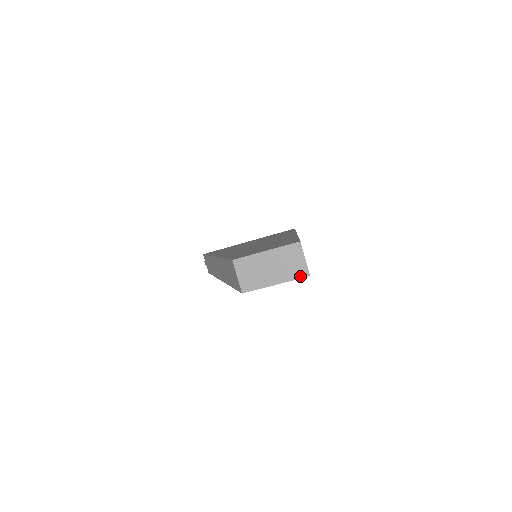
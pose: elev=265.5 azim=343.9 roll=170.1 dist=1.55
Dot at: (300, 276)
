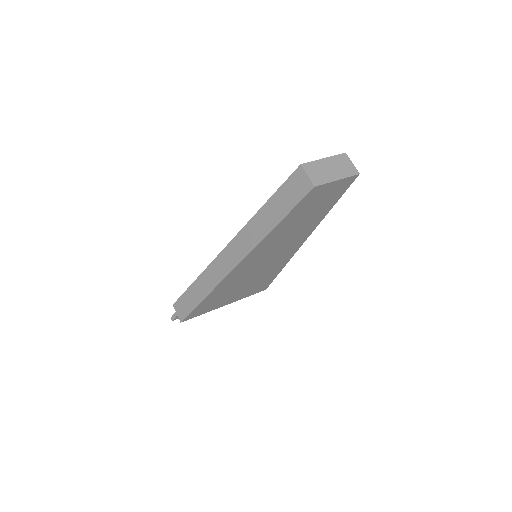
Dot at: (353, 174)
